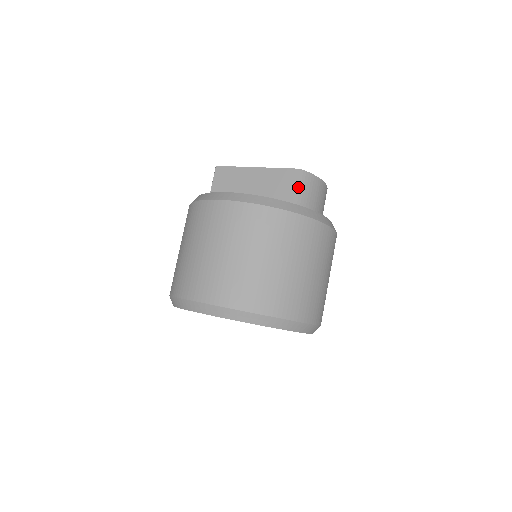
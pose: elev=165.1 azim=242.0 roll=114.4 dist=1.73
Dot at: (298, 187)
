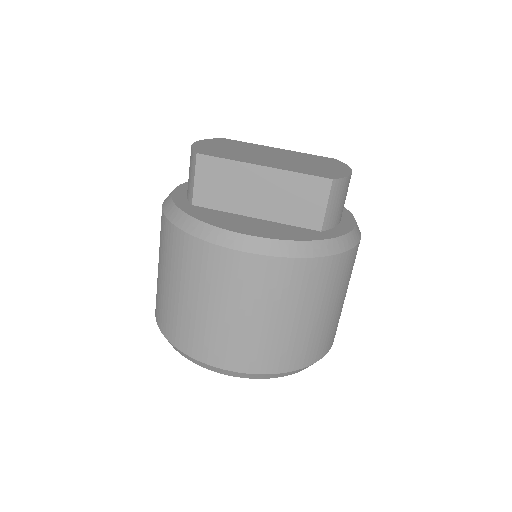
Dot at: (328, 204)
